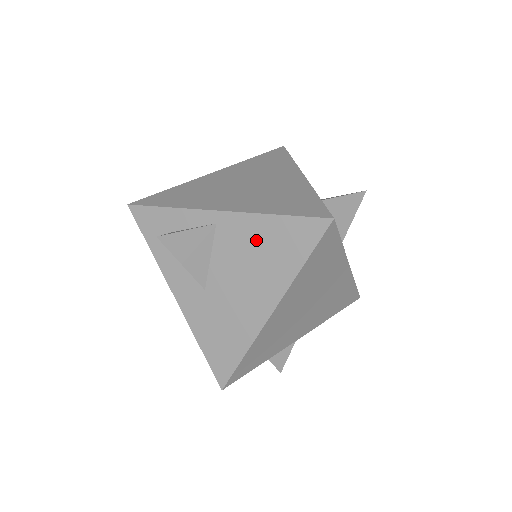
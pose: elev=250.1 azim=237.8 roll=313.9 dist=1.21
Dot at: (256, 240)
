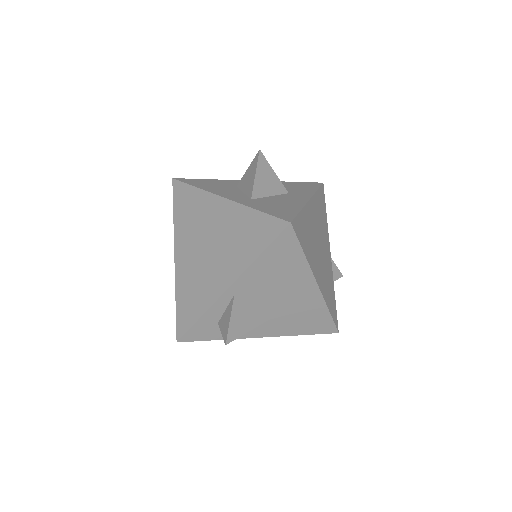
Dot at: (265, 275)
